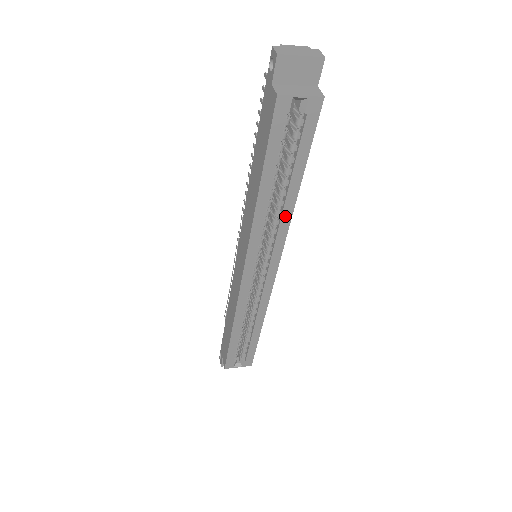
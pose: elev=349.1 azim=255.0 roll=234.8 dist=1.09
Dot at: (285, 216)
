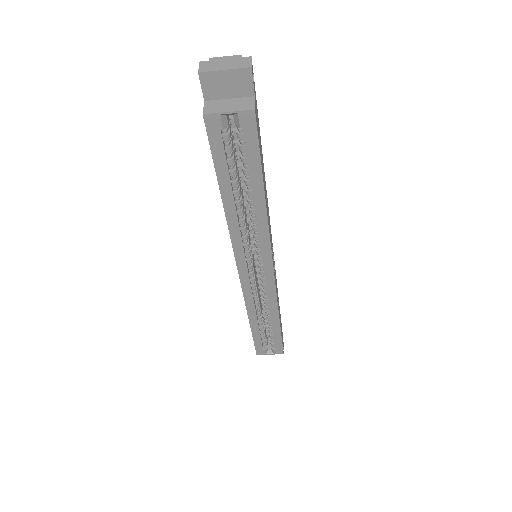
Dot at: (261, 223)
